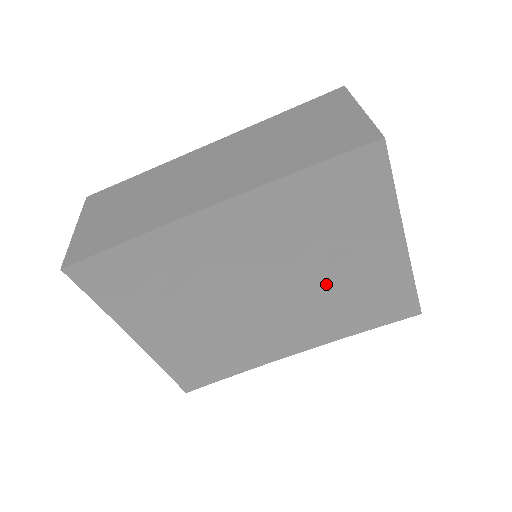
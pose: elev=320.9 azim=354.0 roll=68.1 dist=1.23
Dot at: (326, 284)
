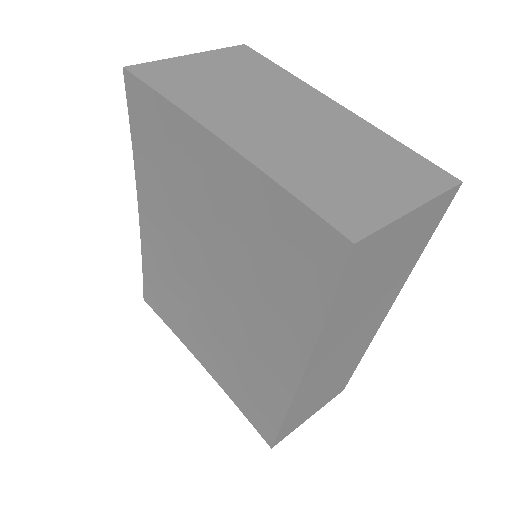
Dot at: (233, 247)
